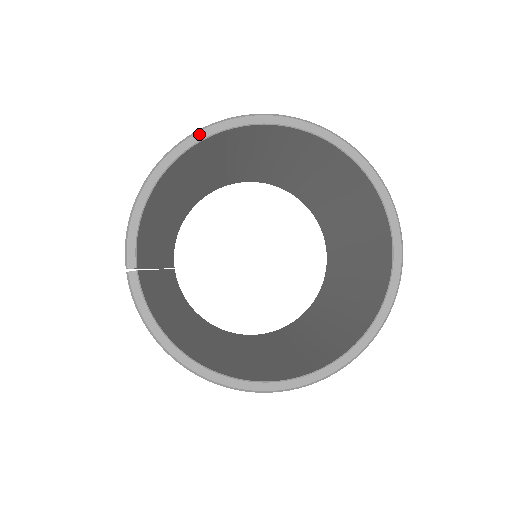
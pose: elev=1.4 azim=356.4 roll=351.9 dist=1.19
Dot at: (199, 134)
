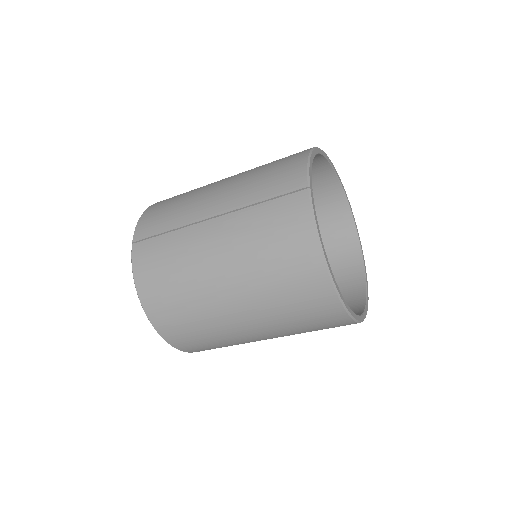
Dot at: (323, 152)
